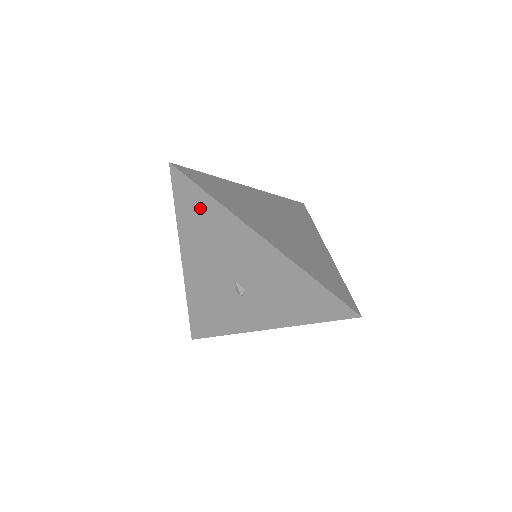
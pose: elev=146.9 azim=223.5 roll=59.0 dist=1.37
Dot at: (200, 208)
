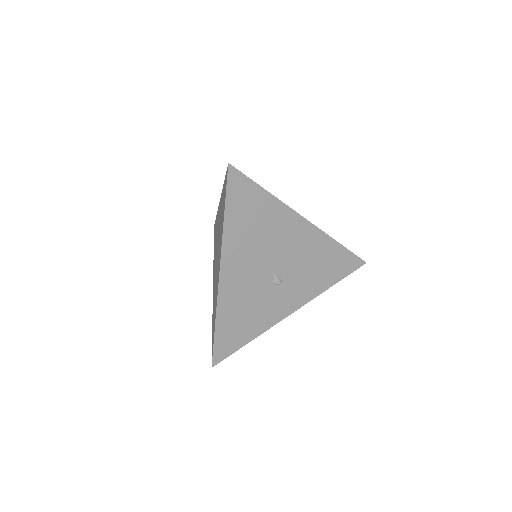
Dot at: (252, 205)
